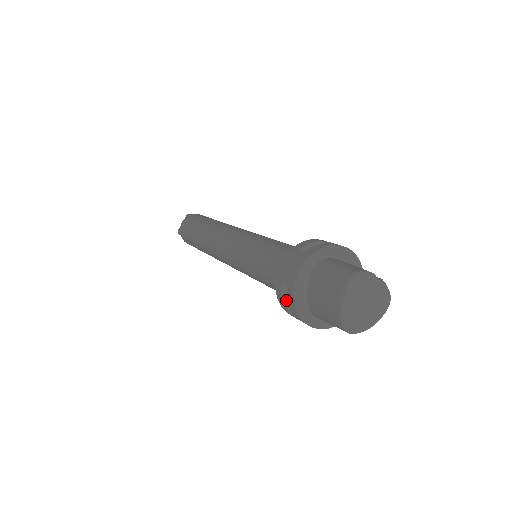
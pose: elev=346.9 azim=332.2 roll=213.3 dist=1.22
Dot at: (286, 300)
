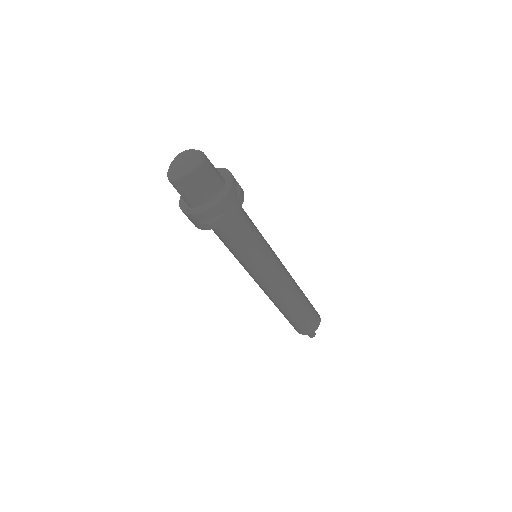
Dot at: occluded
